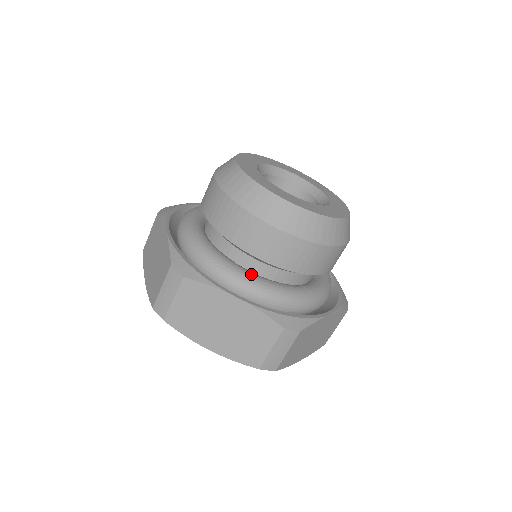
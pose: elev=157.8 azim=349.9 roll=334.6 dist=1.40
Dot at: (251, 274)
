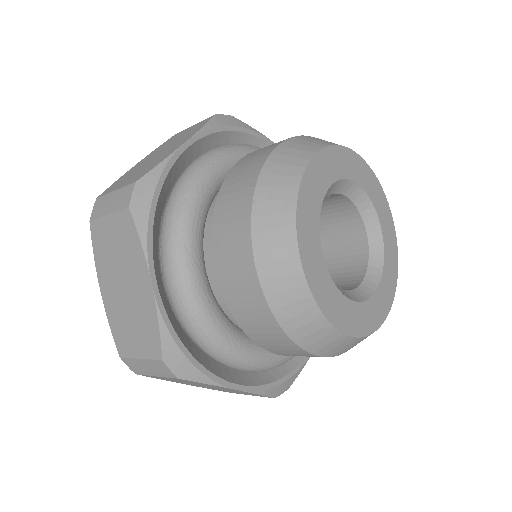
Dot at: (198, 276)
